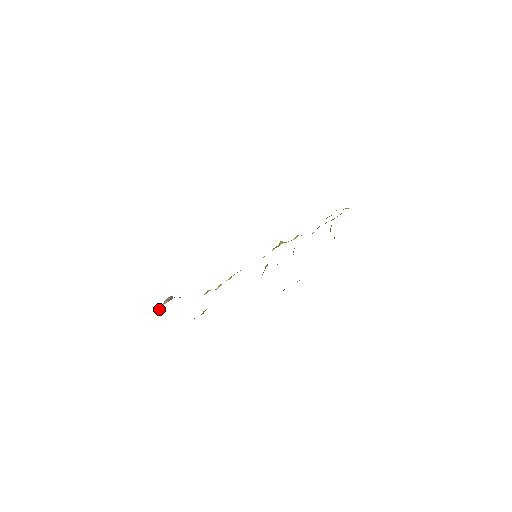
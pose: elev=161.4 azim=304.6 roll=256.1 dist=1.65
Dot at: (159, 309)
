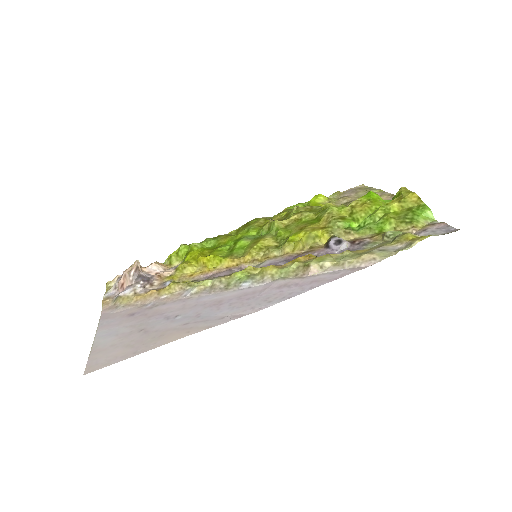
Dot at: (122, 283)
